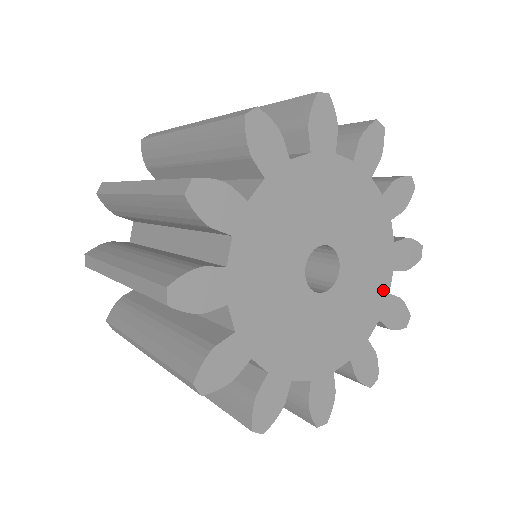
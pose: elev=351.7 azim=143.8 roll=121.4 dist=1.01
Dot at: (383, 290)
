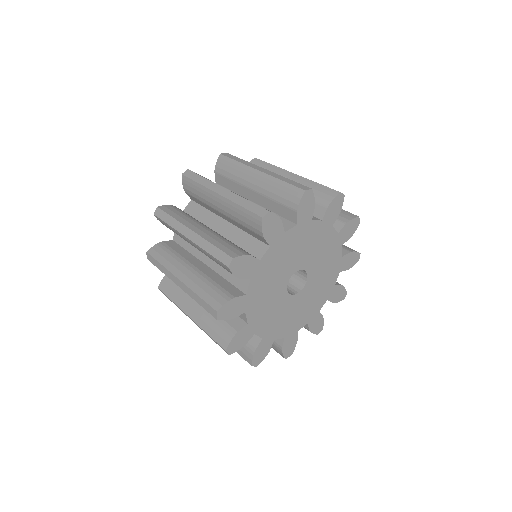
Dot at: (334, 238)
